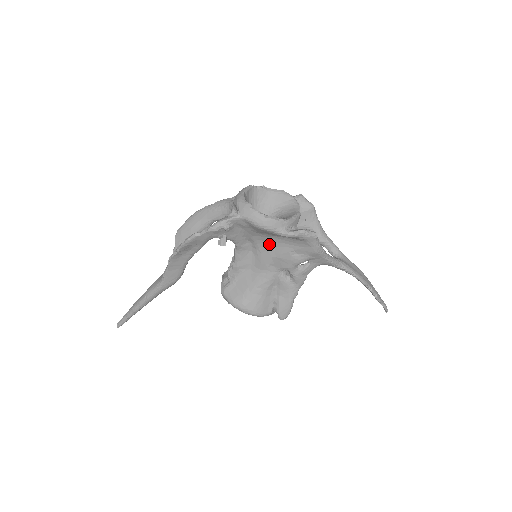
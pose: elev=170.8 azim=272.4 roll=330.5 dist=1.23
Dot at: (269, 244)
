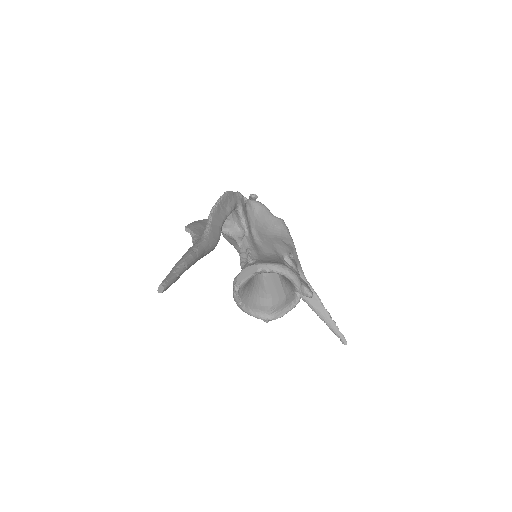
Dot at: (265, 236)
